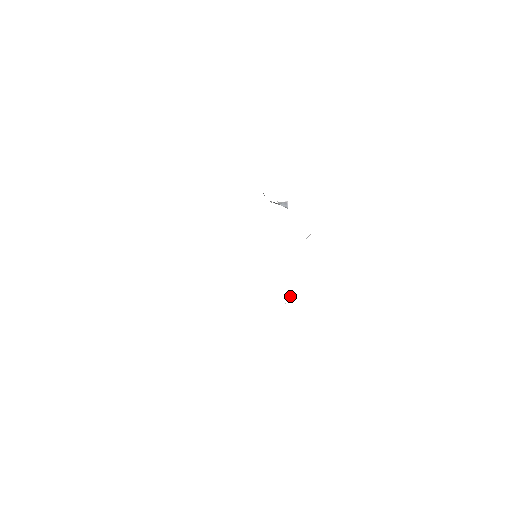
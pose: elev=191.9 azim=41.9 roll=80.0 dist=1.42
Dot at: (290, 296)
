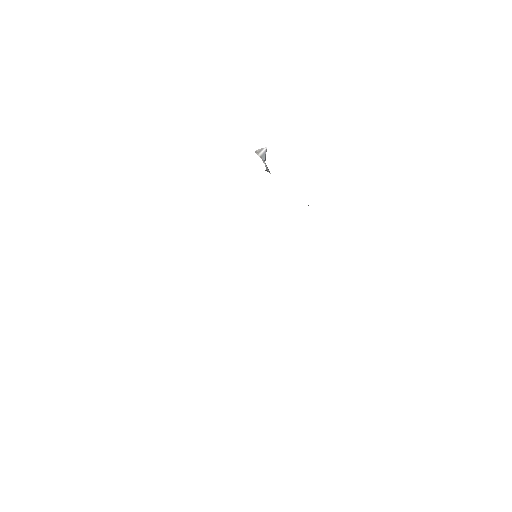
Dot at: occluded
